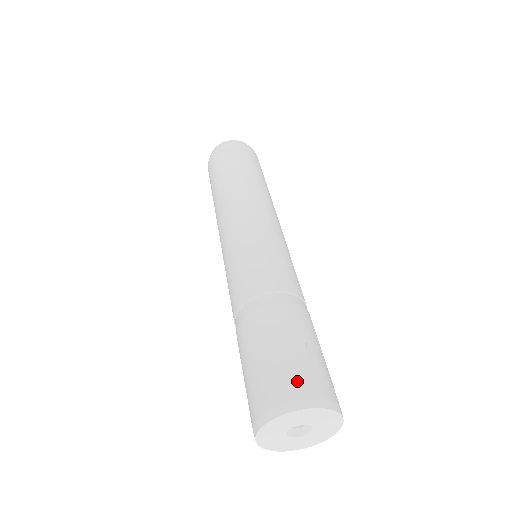
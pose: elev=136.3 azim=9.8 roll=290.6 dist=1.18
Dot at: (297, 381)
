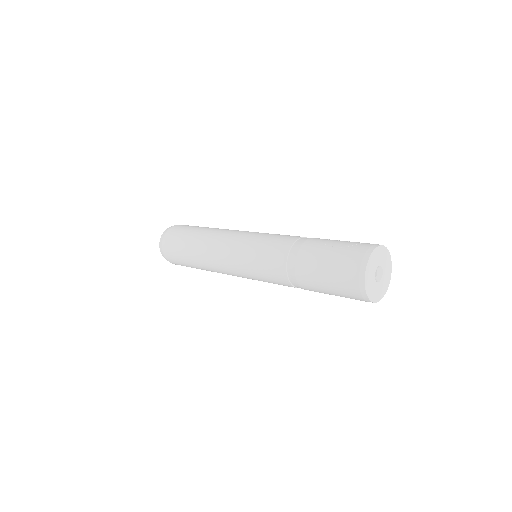
Dot at: (350, 260)
